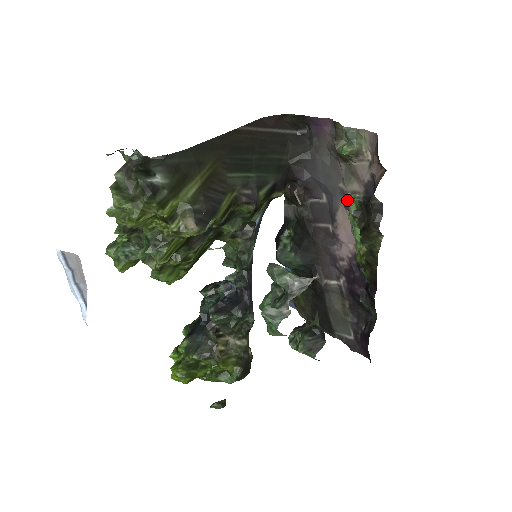
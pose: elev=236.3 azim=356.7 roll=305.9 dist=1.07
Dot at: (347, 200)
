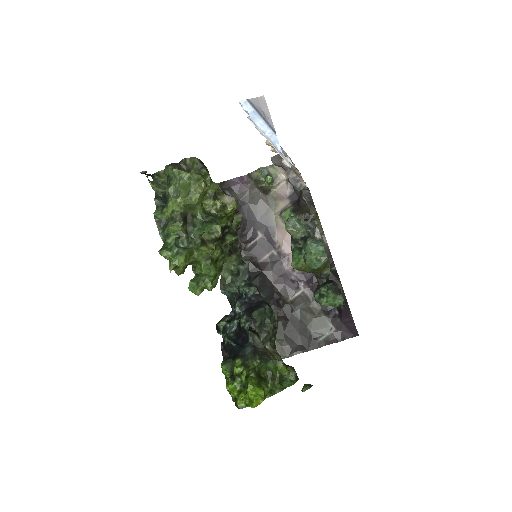
Dot at: (299, 181)
